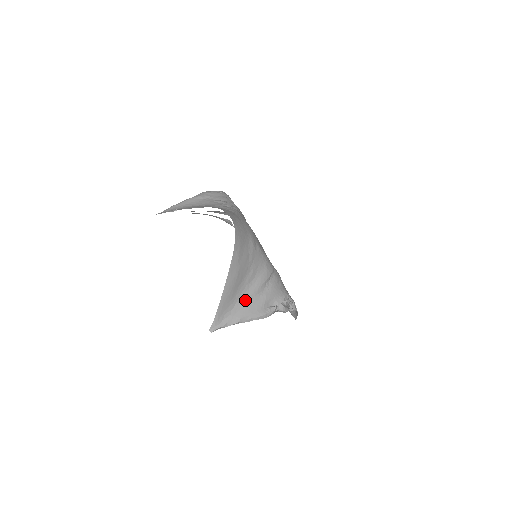
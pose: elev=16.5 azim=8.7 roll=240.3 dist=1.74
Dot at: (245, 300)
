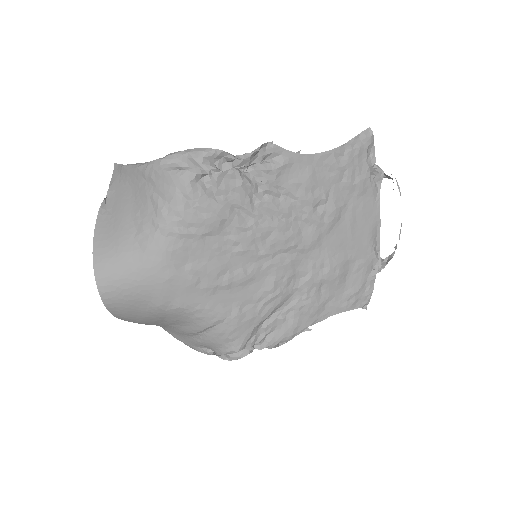
Dot at: (174, 331)
